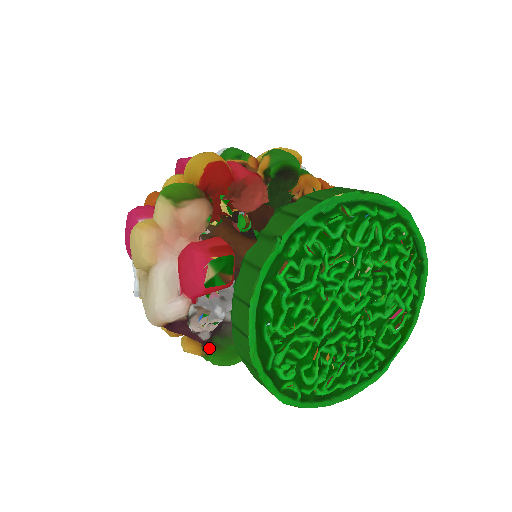
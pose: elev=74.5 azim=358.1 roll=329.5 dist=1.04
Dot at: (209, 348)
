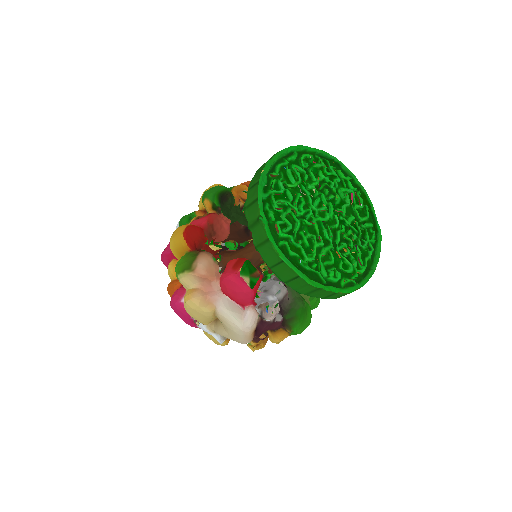
Dot at: (288, 326)
